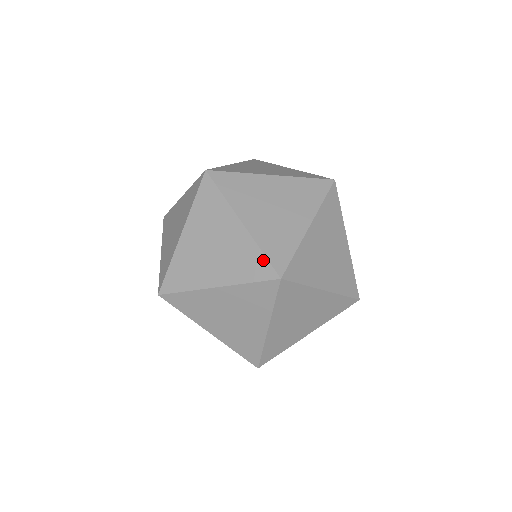
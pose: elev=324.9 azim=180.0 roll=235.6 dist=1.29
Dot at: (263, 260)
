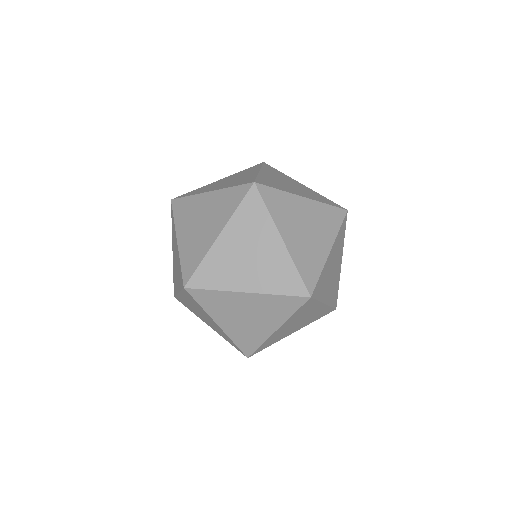
Dot at: (253, 178)
